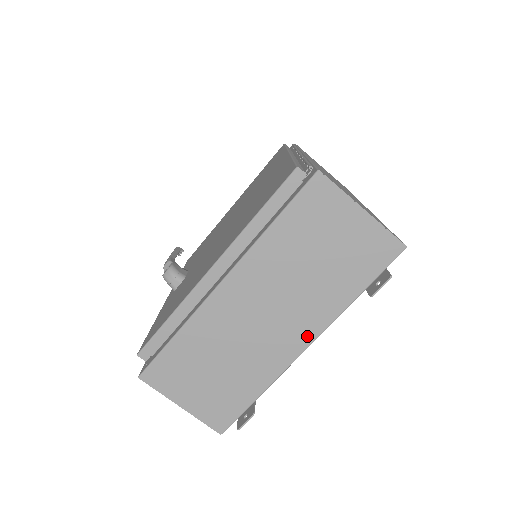
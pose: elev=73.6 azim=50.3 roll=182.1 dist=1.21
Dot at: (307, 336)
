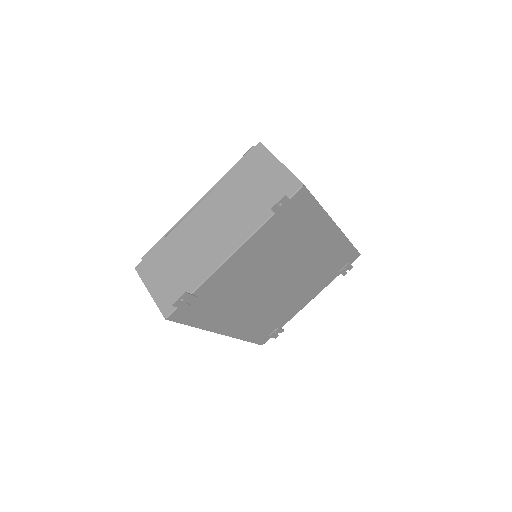
Dot at: (234, 245)
